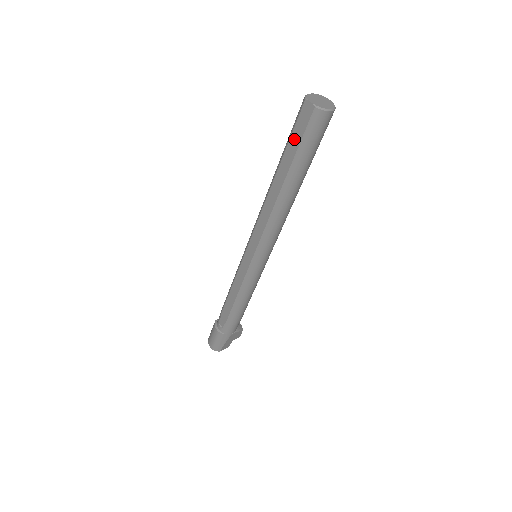
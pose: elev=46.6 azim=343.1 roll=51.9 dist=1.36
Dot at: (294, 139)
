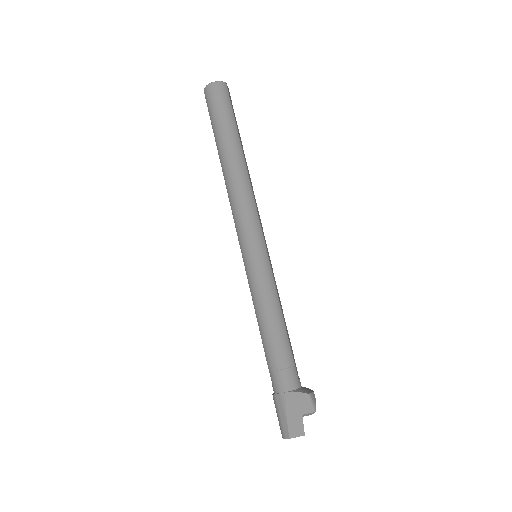
Dot at: occluded
